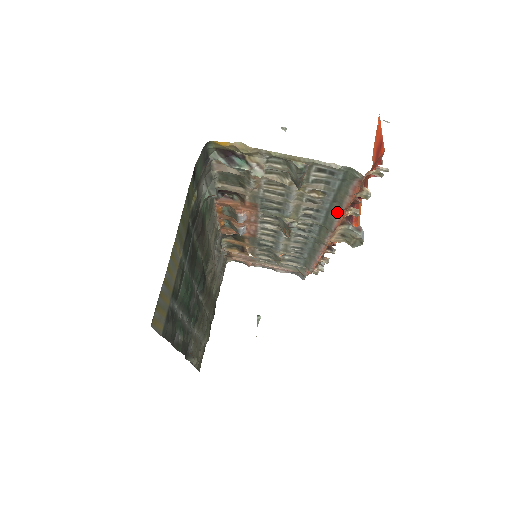
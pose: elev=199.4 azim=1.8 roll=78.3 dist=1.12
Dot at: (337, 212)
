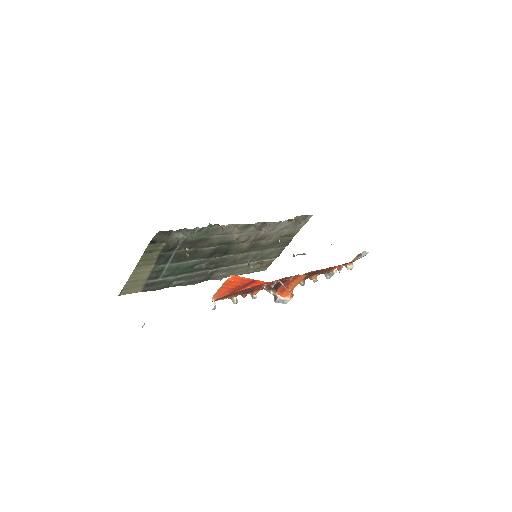
Dot at: occluded
